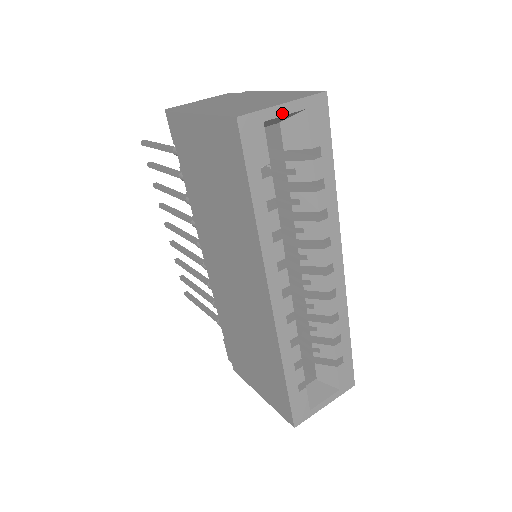
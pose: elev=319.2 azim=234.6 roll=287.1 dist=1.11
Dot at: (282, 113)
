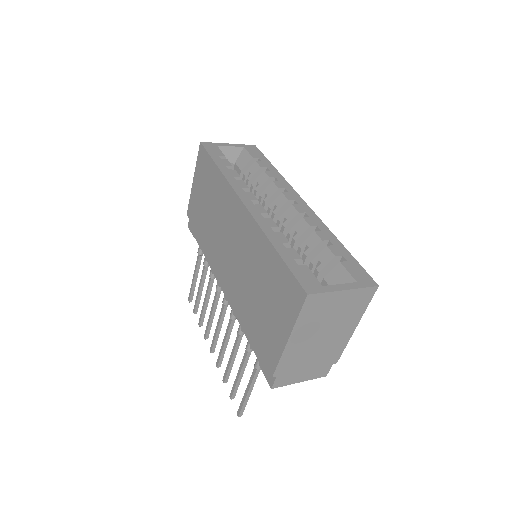
Dot at: (228, 146)
